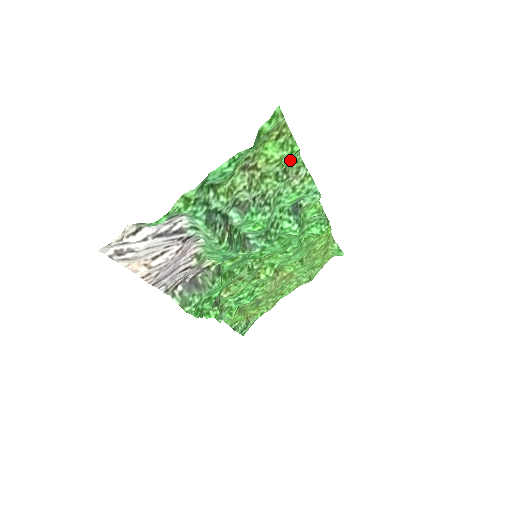
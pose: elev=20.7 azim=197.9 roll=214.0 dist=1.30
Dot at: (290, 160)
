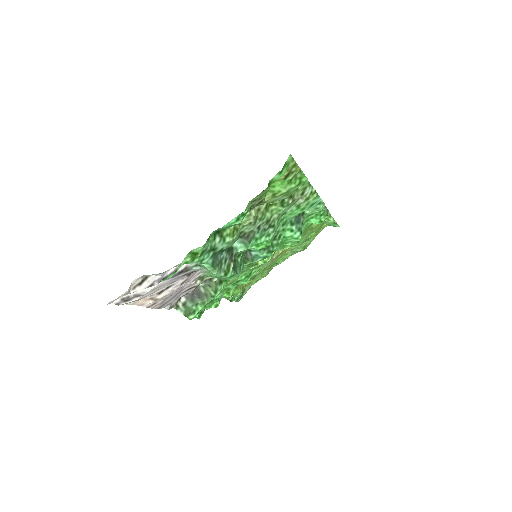
Dot at: occluded
